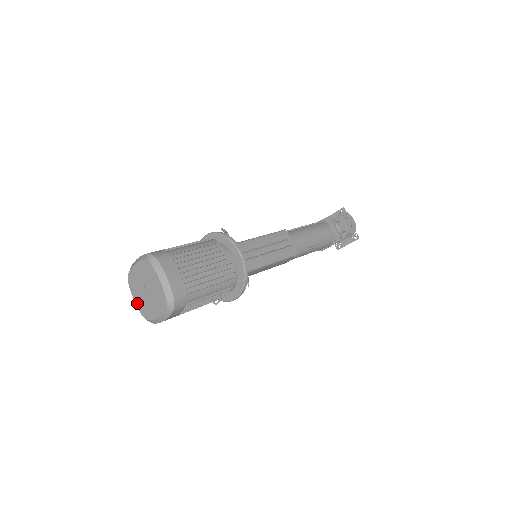
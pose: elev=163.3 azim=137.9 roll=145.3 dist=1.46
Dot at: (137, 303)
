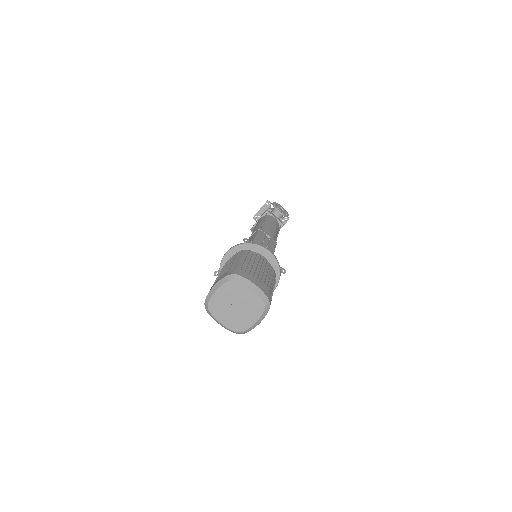
Dot at: (226, 324)
